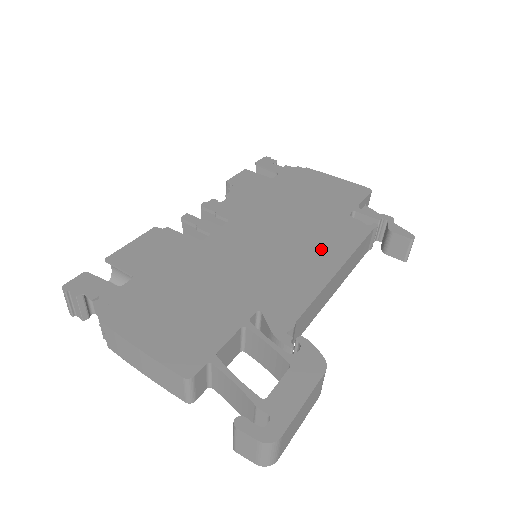
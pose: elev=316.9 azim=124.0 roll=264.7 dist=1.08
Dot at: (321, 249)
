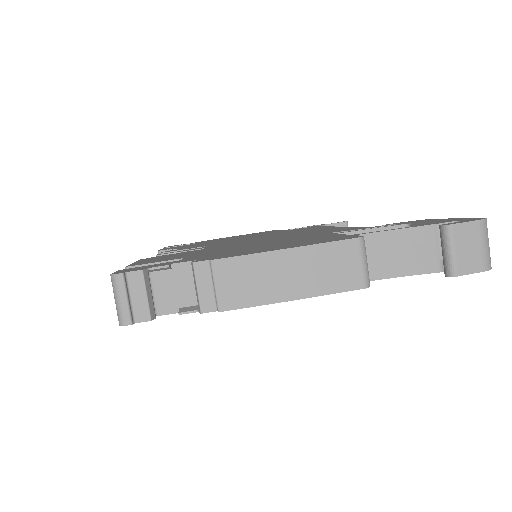
Dot at: (304, 230)
